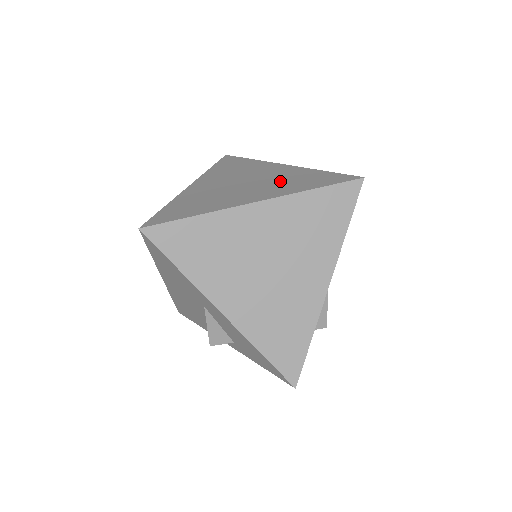
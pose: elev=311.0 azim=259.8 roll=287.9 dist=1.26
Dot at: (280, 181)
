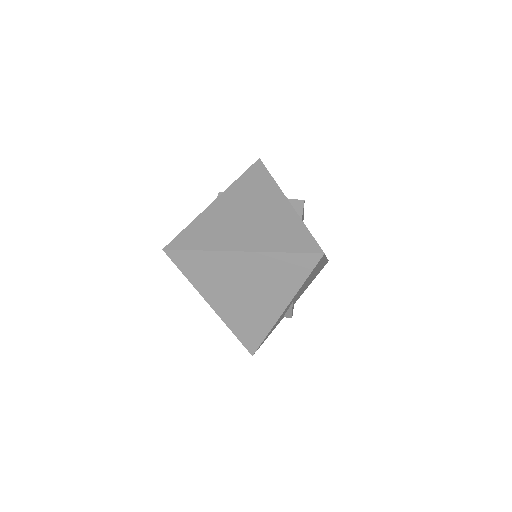
Dot at: (271, 228)
